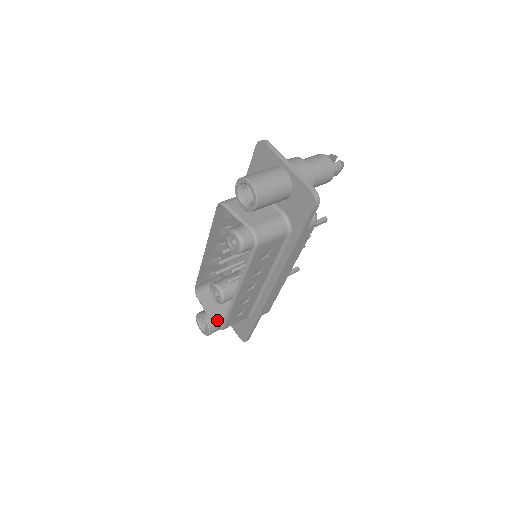
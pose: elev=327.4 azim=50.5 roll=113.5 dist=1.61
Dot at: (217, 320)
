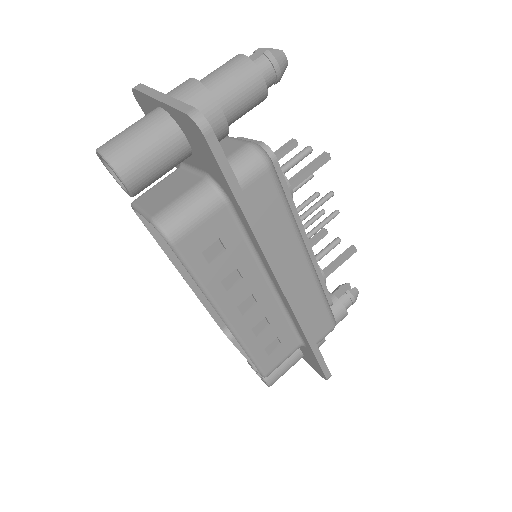
Dot at: occluded
